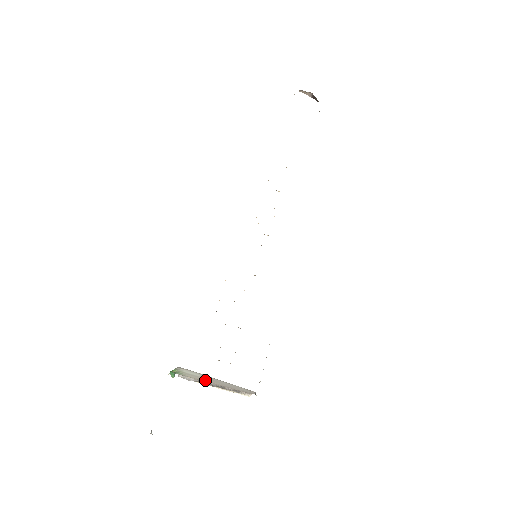
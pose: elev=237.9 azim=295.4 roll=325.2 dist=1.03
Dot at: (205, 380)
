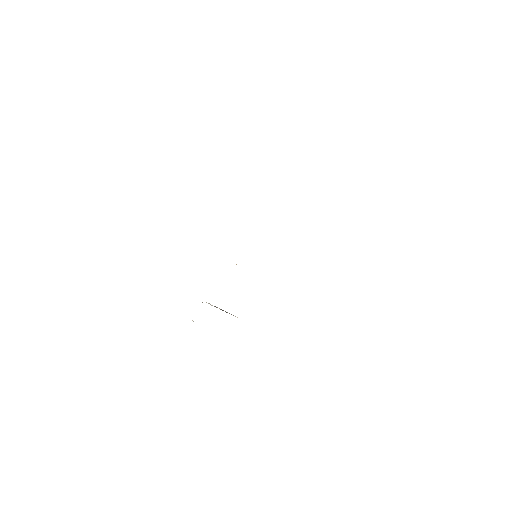
Dot at: occluded
